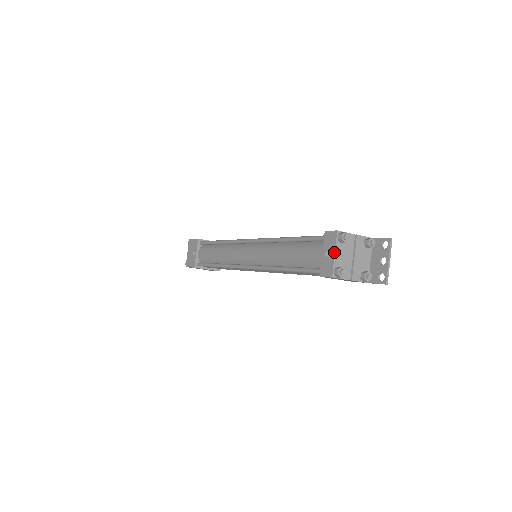
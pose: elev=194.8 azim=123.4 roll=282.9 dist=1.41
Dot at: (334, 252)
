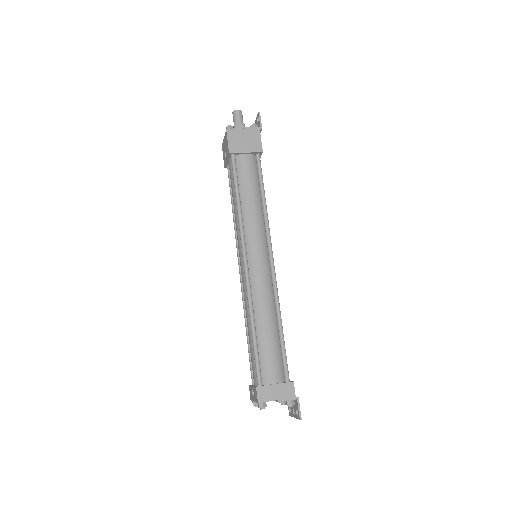
Dot at: (254, 401)
